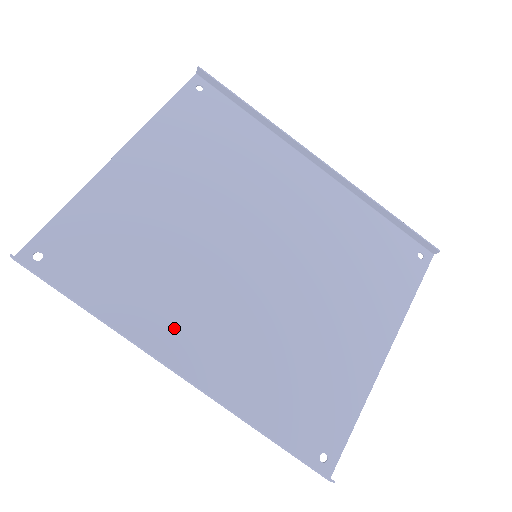
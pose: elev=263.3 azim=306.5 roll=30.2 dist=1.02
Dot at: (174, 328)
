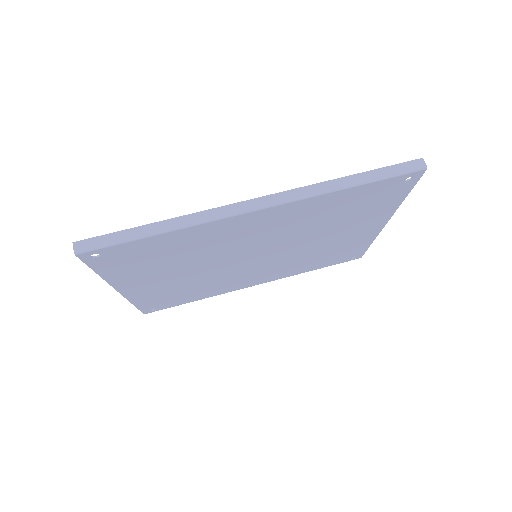
Dot at: (233, 228)
